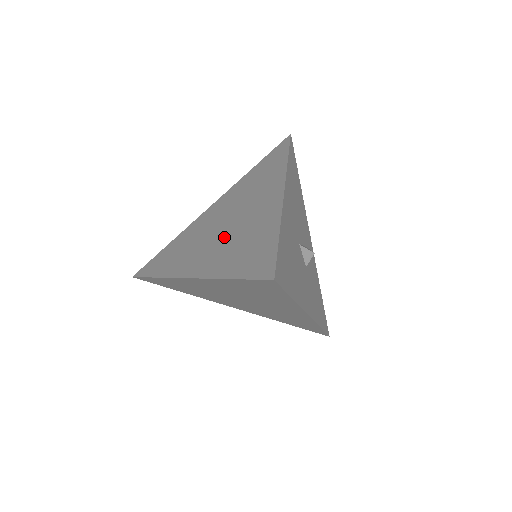
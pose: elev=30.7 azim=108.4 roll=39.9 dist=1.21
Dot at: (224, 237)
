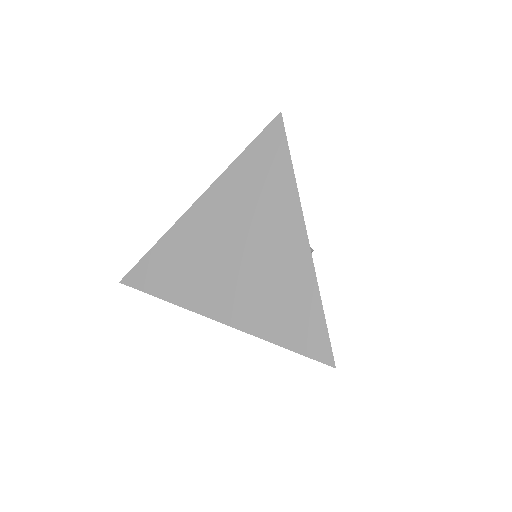
Dot at: occluded
